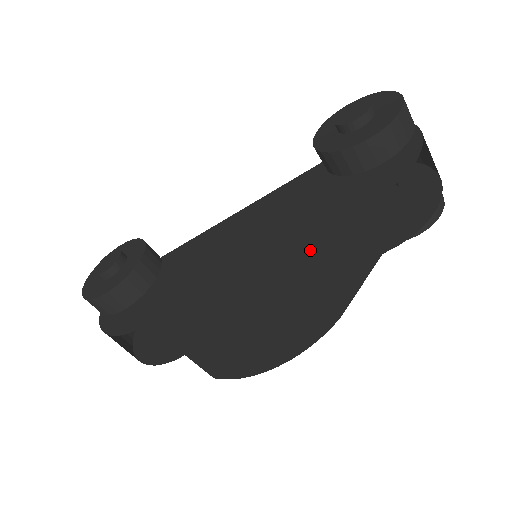
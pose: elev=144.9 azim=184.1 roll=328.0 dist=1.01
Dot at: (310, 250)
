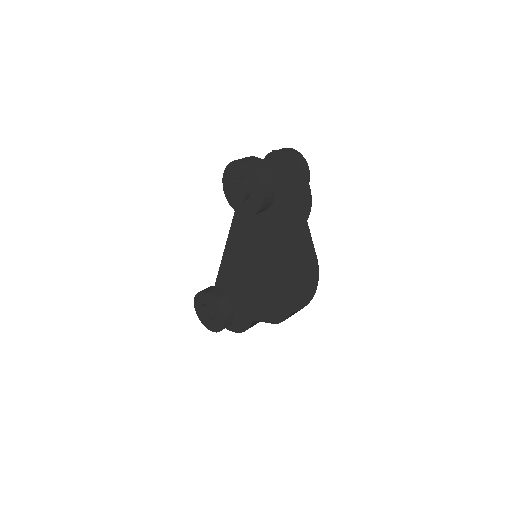
Dot at: (286, 261)
